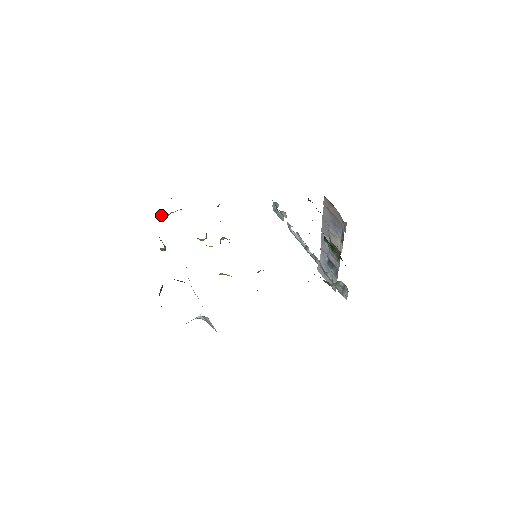
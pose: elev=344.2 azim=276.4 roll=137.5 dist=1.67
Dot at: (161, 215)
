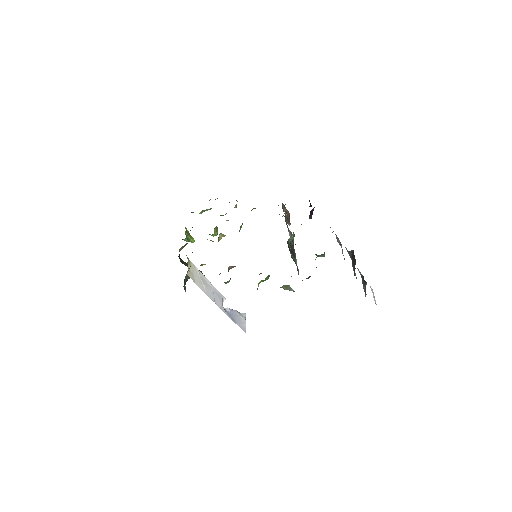
Dot at: occluded
